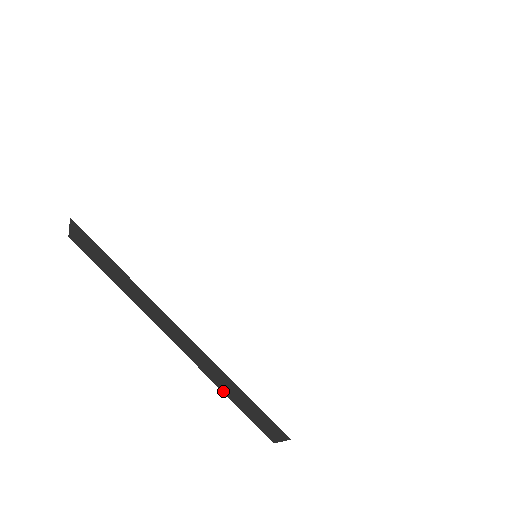
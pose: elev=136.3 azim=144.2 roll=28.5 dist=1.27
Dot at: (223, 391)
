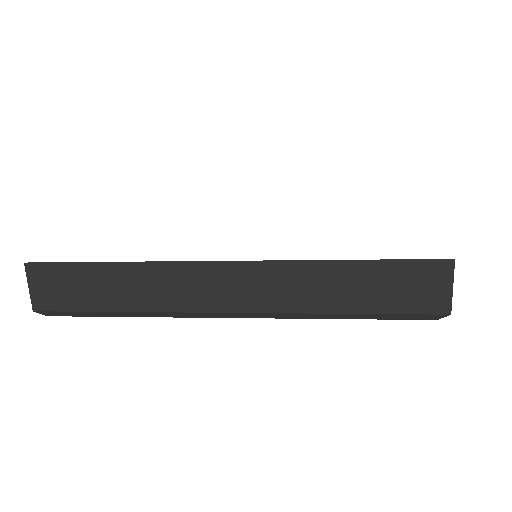
Dot at: (337, 311)
